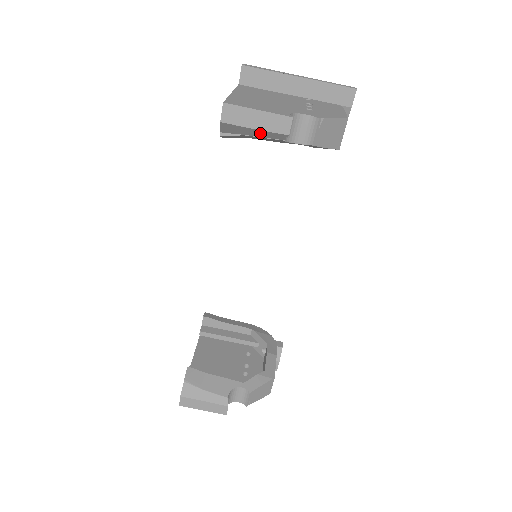
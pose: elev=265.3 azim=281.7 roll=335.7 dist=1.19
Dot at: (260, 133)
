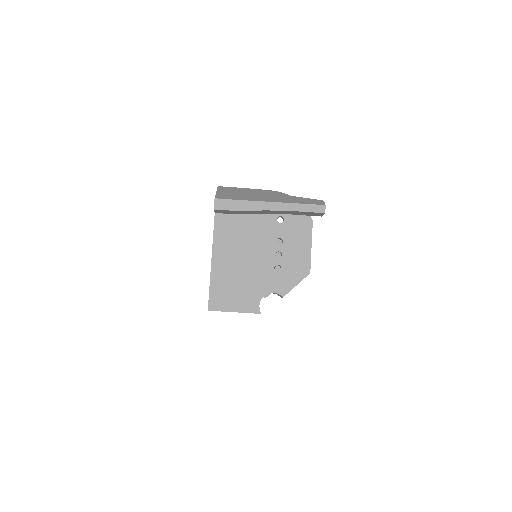
Dot at: occluded
